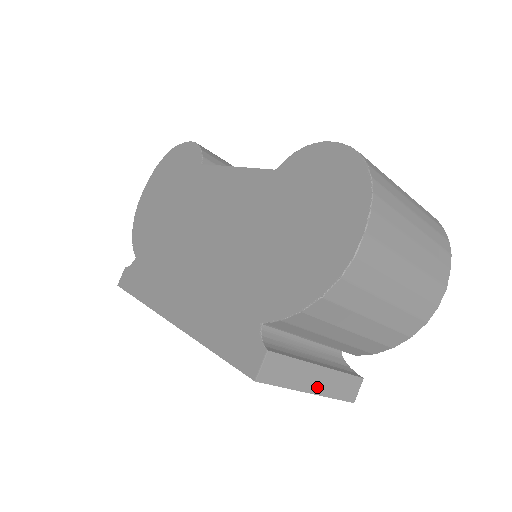
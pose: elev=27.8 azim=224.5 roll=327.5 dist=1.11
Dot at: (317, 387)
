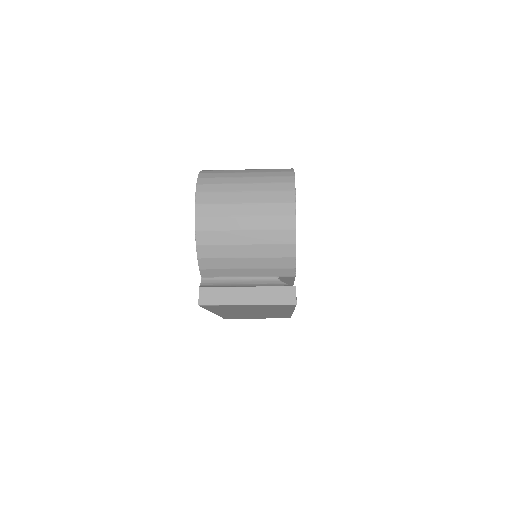
Dot at: (251, 300)
